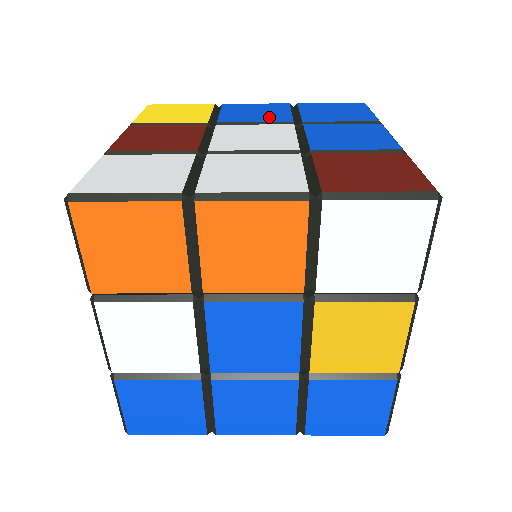
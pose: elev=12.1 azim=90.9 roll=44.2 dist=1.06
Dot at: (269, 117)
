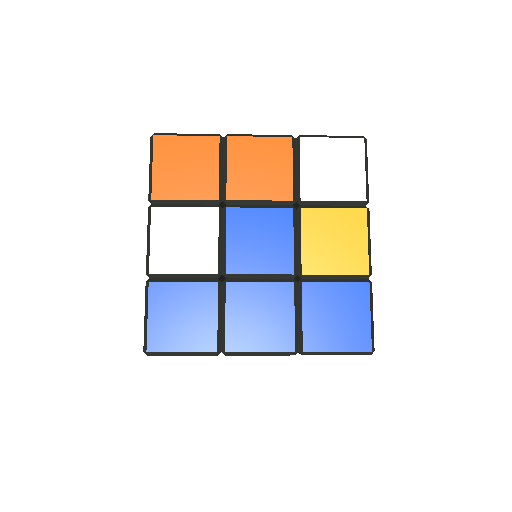
Dot at: occluded
